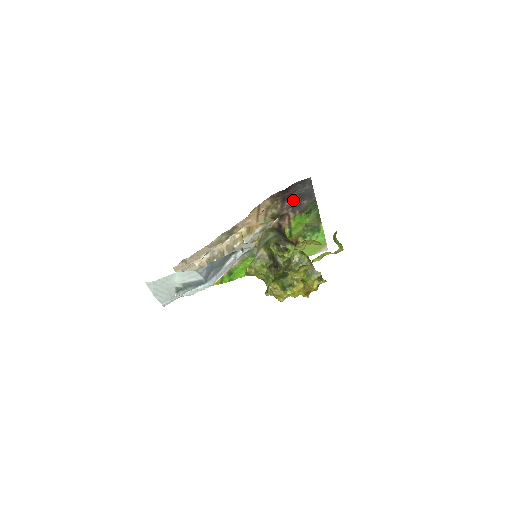
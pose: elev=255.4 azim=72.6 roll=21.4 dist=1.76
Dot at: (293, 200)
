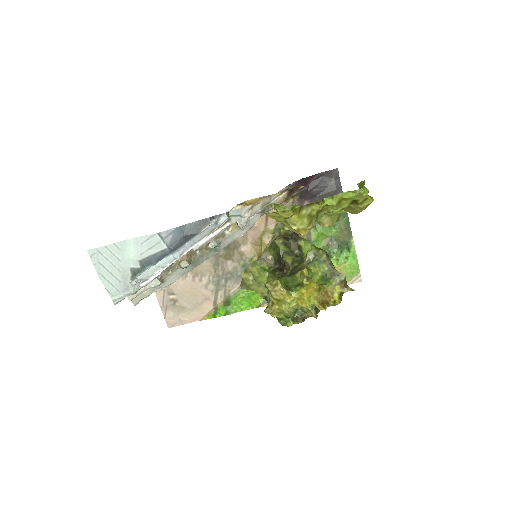
Dot at: (314, 199)
